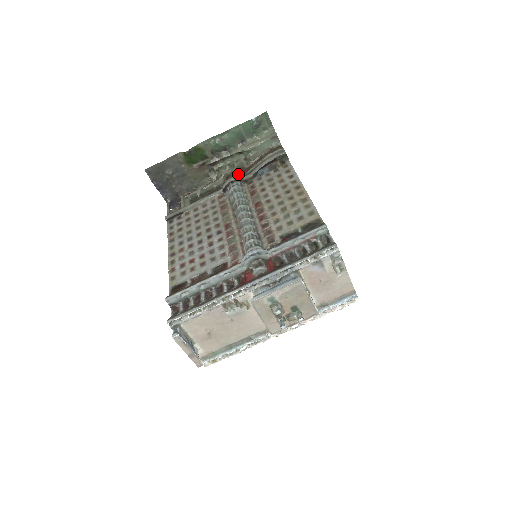
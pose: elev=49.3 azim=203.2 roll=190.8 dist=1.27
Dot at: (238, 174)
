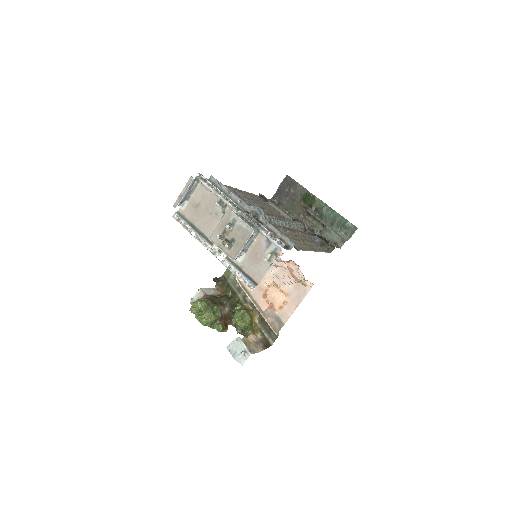
Dot at: (308, 228)
